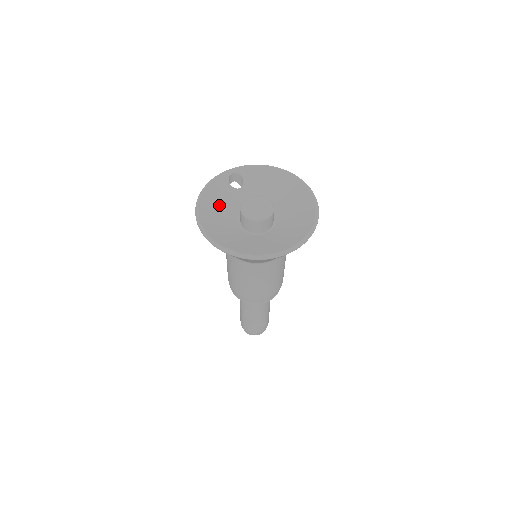
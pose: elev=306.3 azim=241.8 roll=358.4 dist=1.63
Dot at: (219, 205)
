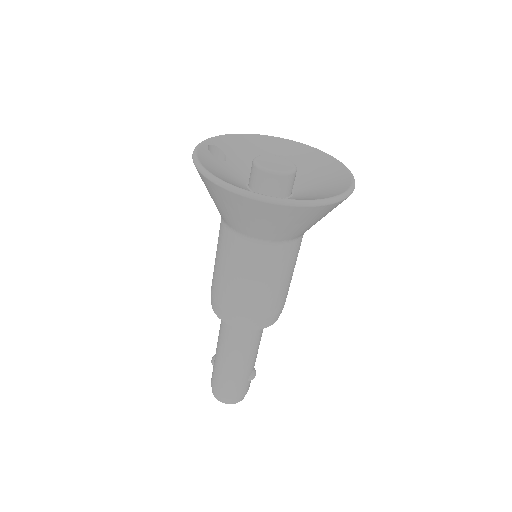
Dot at: (224, 177)
